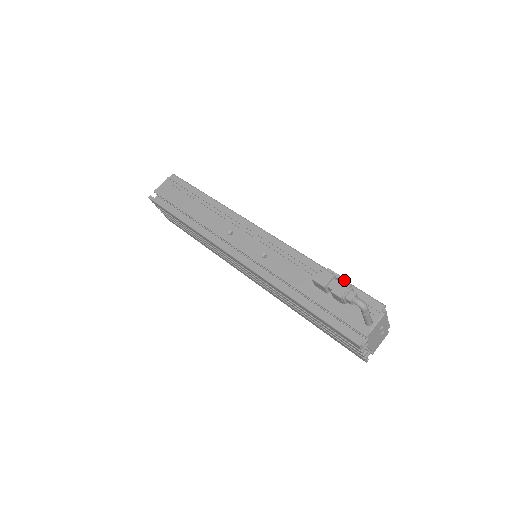
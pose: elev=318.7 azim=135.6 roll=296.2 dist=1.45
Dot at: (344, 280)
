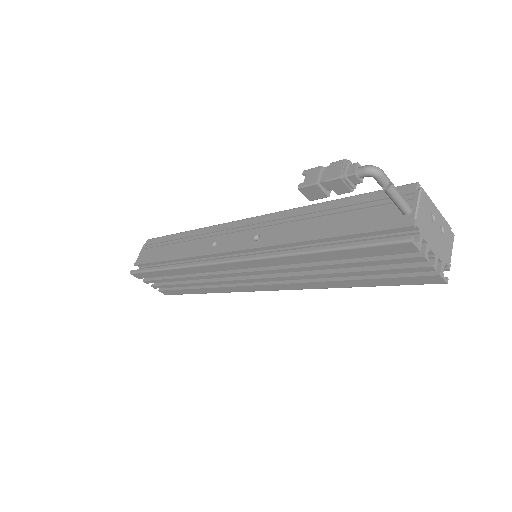
Dot at: occluded
